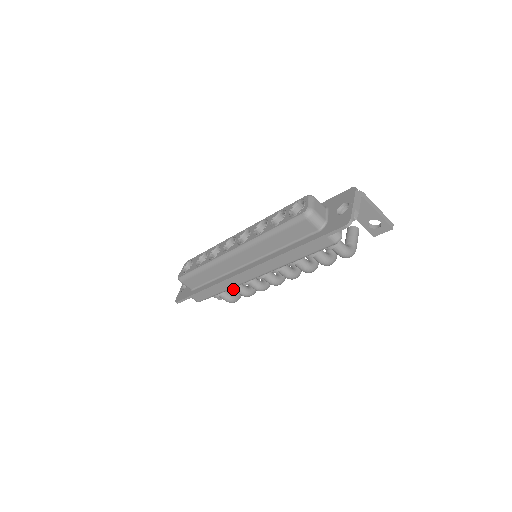
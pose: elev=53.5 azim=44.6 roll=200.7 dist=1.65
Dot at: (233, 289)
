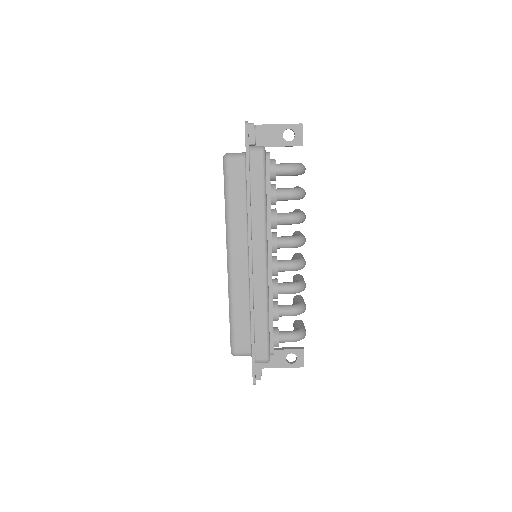
Dot at: (277, 311)
